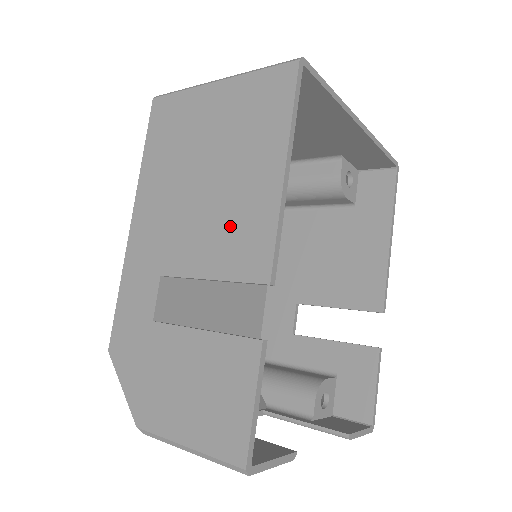
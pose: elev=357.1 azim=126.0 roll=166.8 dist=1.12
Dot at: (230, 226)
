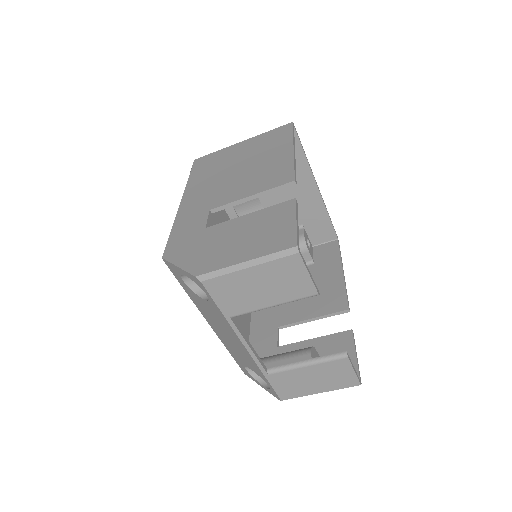
Dot at: (262, 175)
